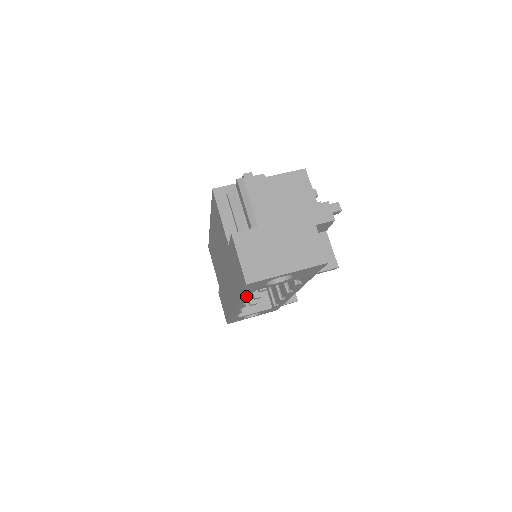
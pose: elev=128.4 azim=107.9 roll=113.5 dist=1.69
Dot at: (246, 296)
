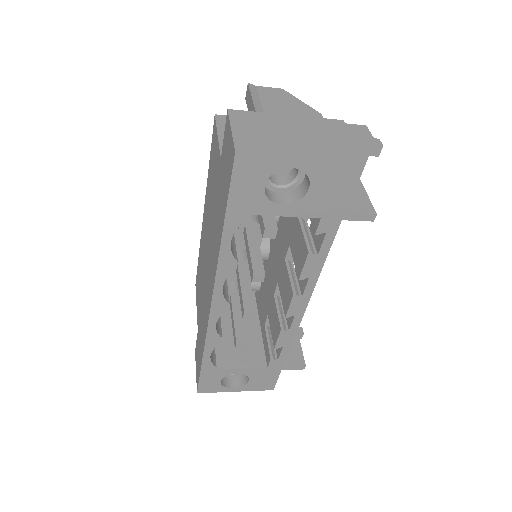
Dot at: (232, 252)
